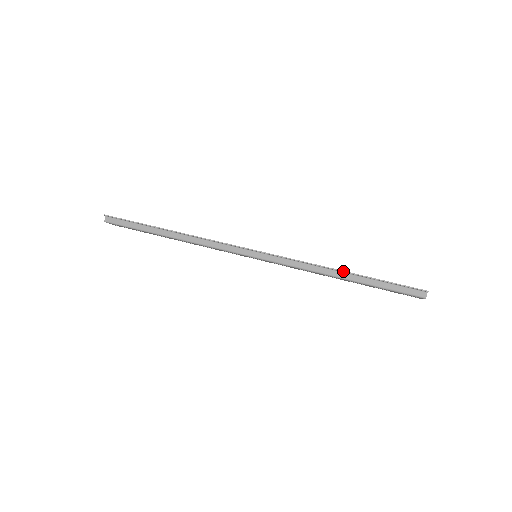
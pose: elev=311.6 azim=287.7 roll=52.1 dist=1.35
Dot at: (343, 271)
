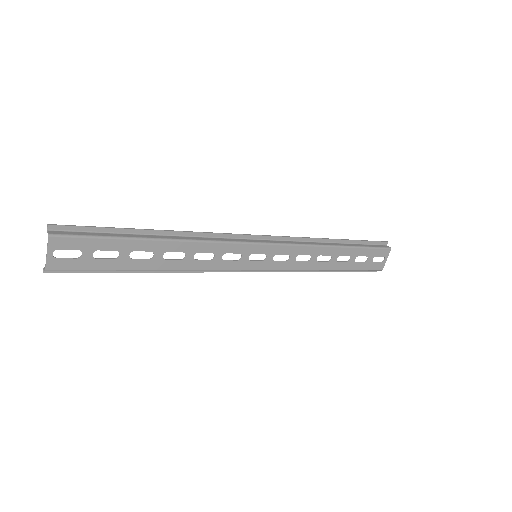
Dot at: (334, 239)
